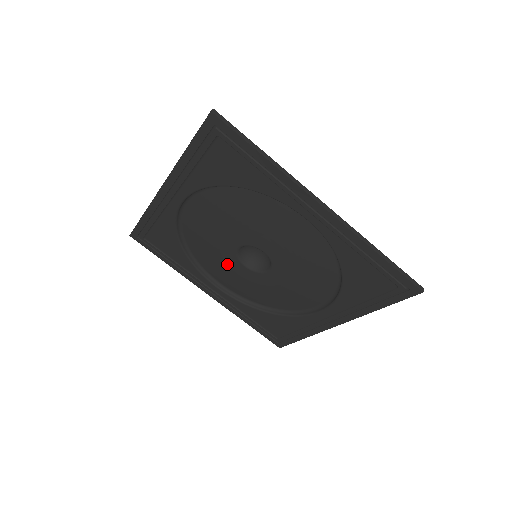
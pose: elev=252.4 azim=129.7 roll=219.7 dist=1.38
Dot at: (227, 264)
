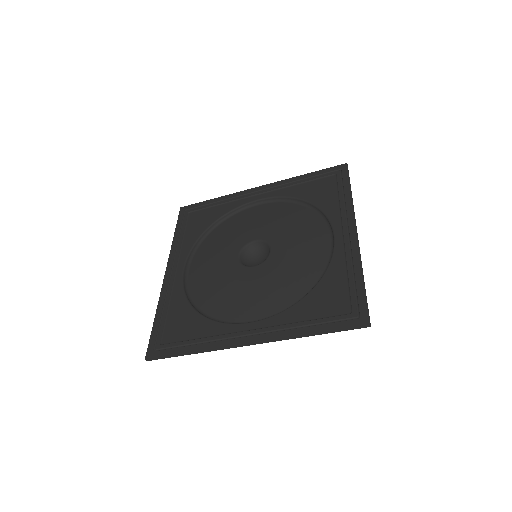
Dot at: (226, 250)
